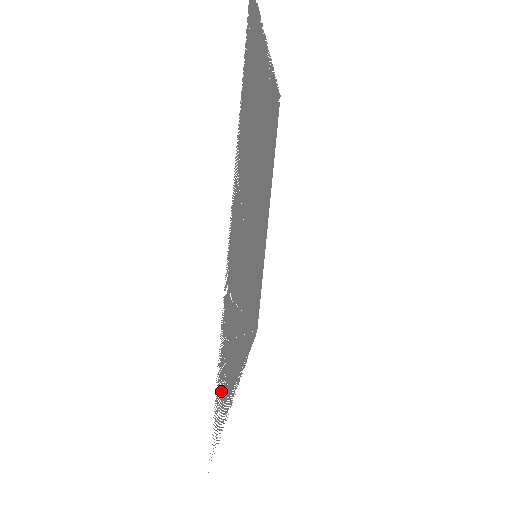
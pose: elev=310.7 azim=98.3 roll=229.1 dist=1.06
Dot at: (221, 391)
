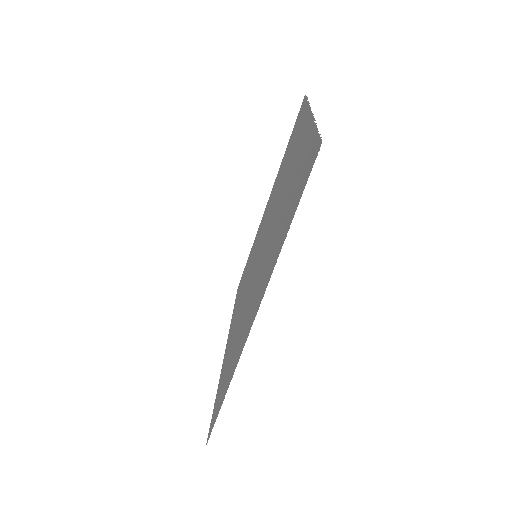
Dot at: (222, 392)
